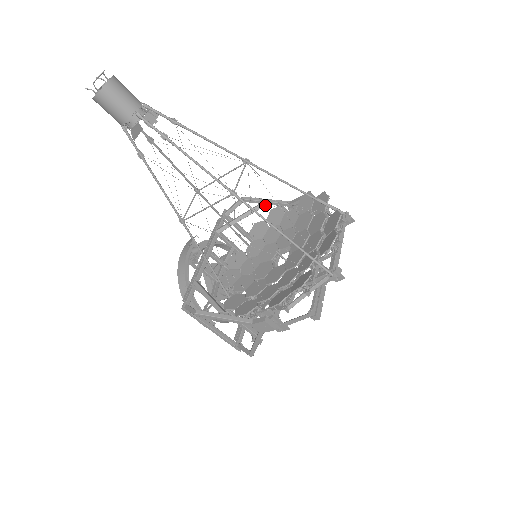
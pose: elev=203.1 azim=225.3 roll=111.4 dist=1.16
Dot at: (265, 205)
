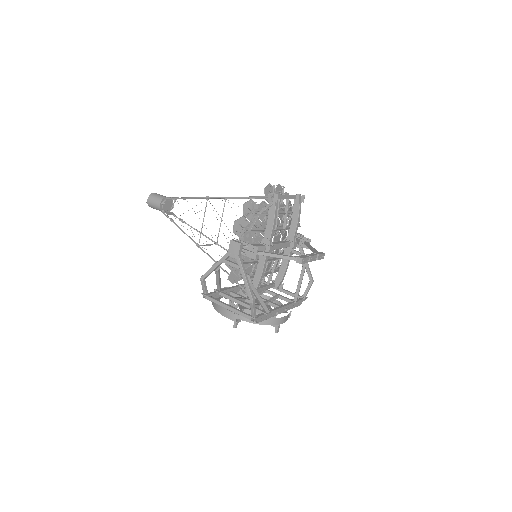
Dot at: occluded
